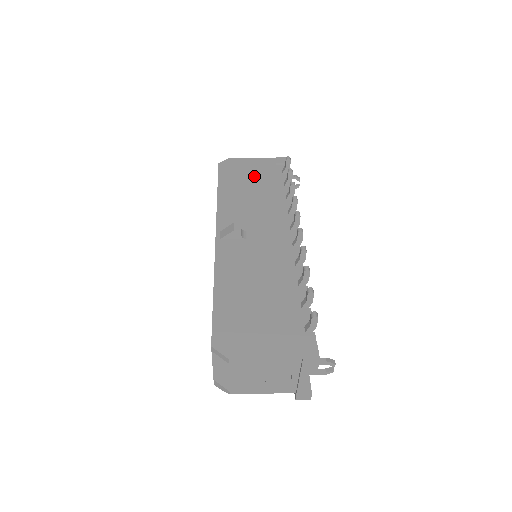
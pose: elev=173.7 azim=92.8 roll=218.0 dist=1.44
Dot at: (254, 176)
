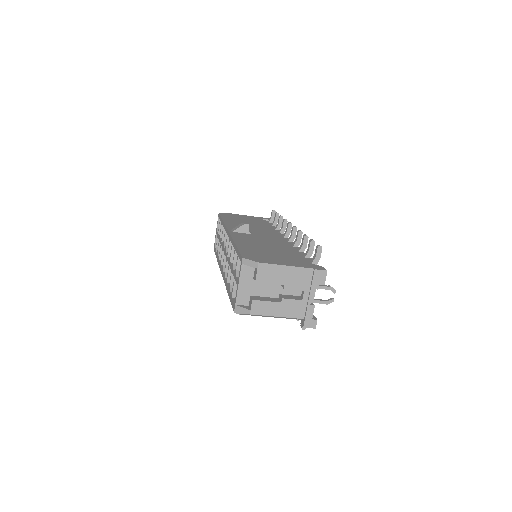
Dot at: (248, 219)
